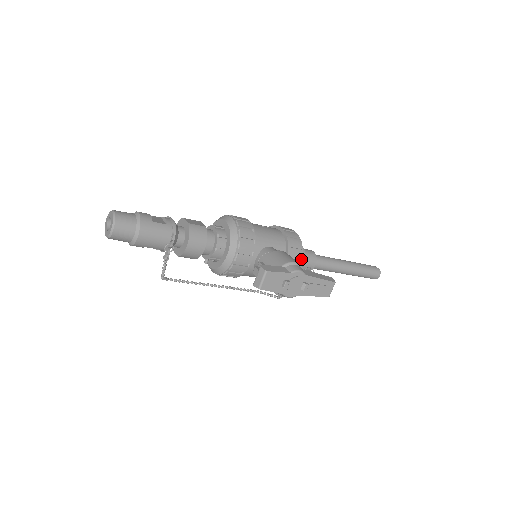
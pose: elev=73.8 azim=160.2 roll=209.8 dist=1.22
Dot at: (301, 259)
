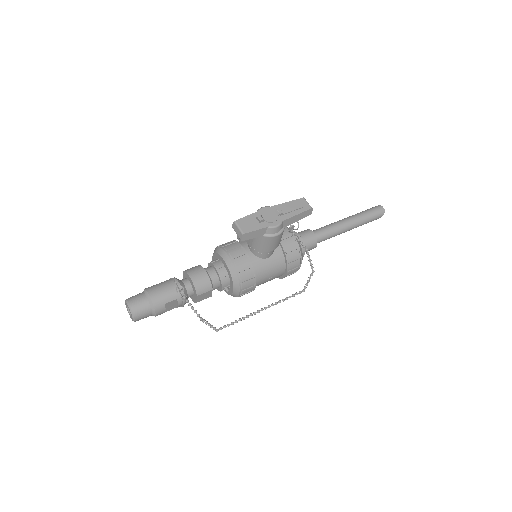
Dot at: (287, 228)
